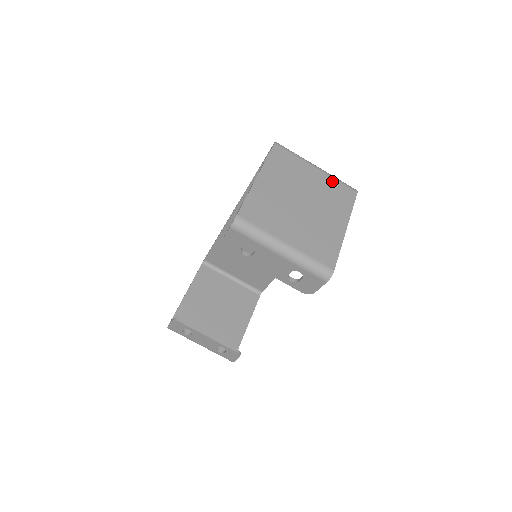
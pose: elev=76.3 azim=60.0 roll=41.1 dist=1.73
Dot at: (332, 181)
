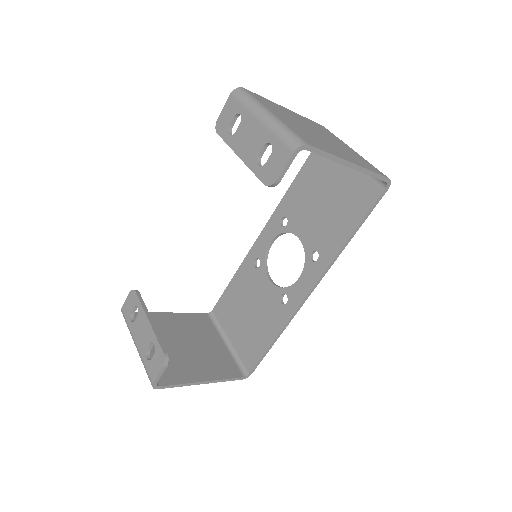
Dot at: (364, 160)
